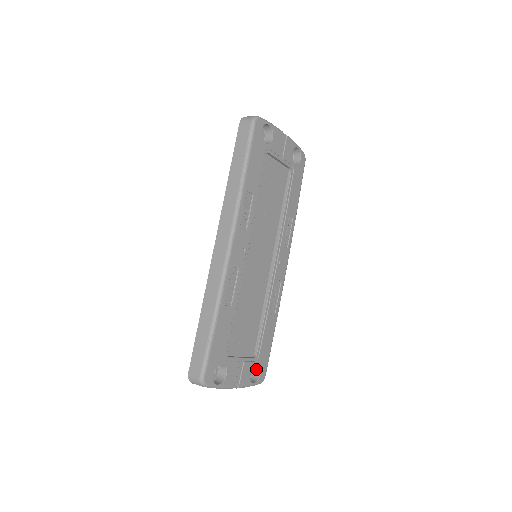
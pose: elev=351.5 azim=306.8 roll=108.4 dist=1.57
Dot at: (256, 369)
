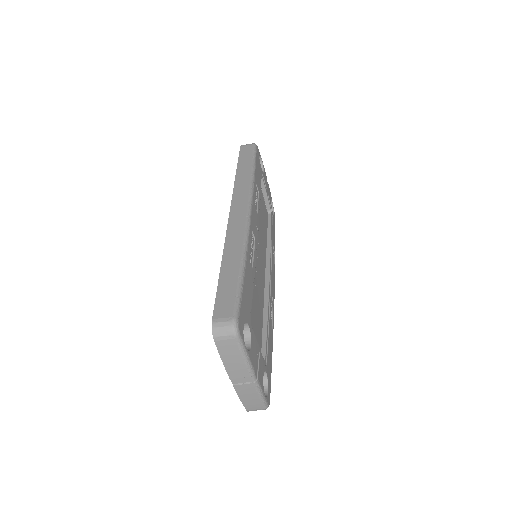
Dot at: occluded
